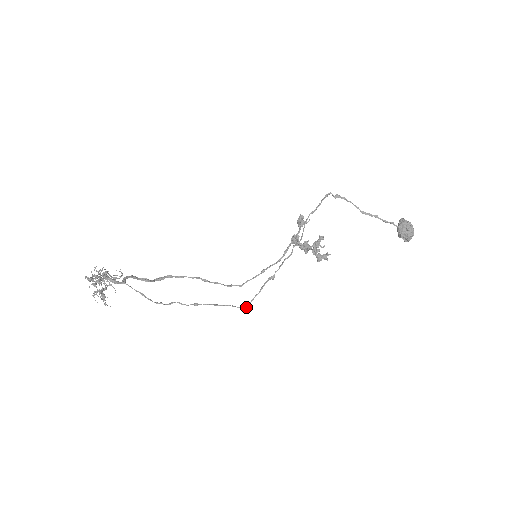
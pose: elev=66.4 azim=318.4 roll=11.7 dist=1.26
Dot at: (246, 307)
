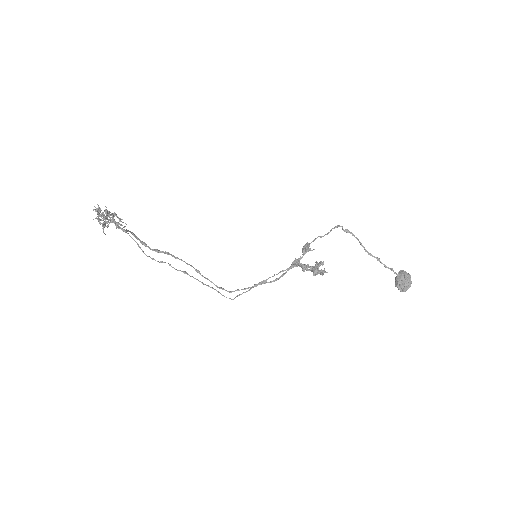
Dot at: occluded
